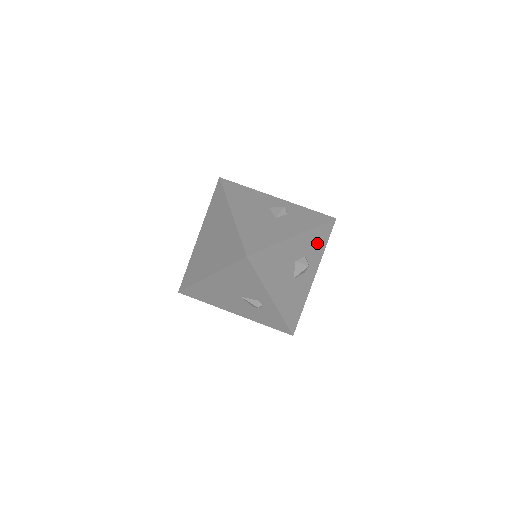
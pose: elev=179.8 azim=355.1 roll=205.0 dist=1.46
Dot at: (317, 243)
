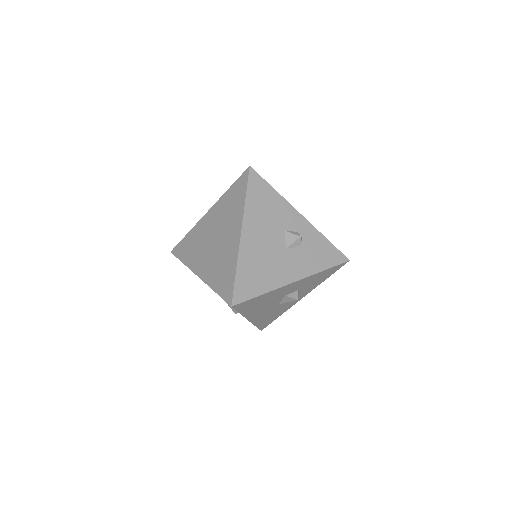
Dot at: (317, 279)
